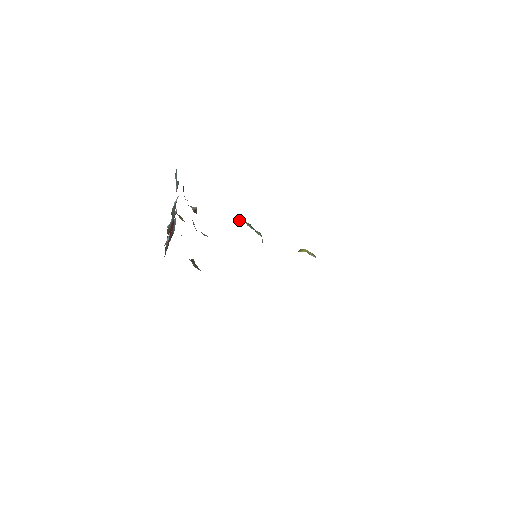
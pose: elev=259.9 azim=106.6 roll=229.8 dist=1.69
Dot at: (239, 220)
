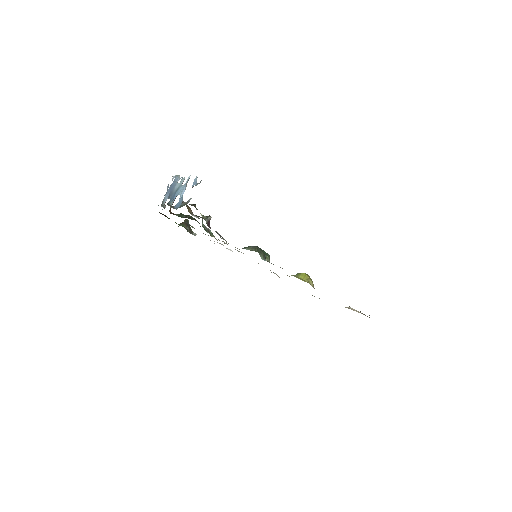
Dot at: (253, 250)
